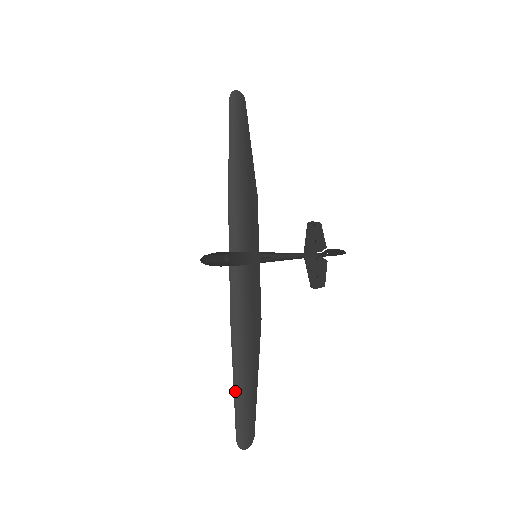
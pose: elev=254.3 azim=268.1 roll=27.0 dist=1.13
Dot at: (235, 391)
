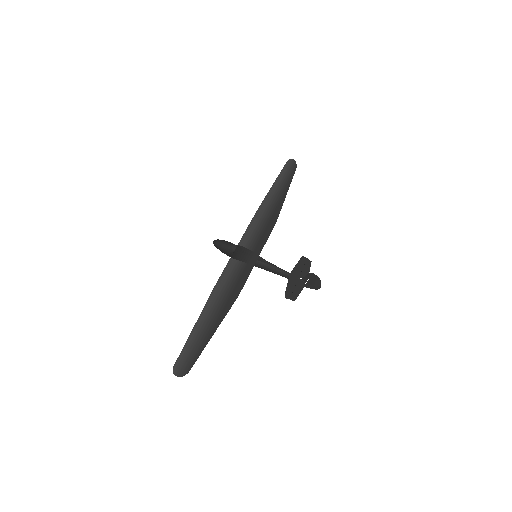
Dot at: (193, 331)
